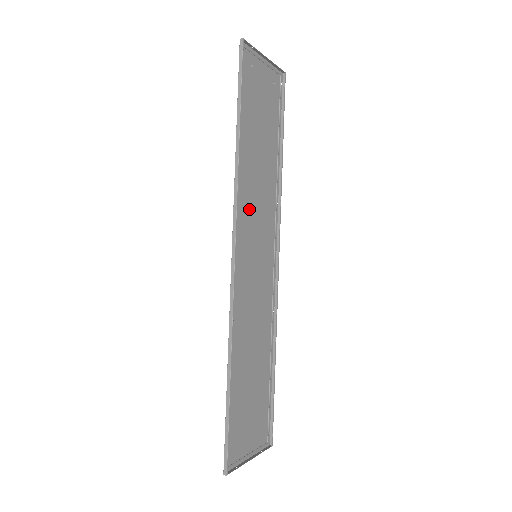
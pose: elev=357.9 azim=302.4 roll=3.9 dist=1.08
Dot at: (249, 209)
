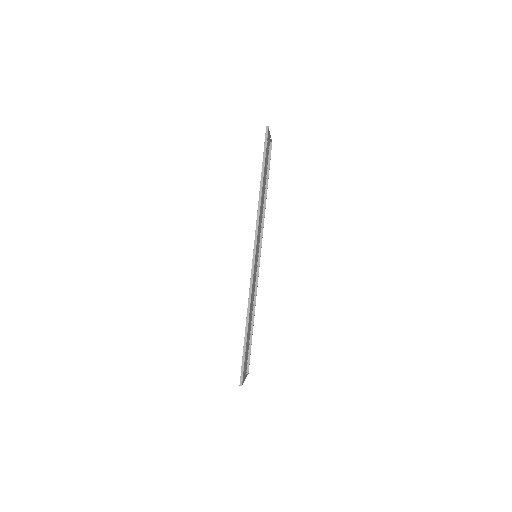
Dot at: occluded
